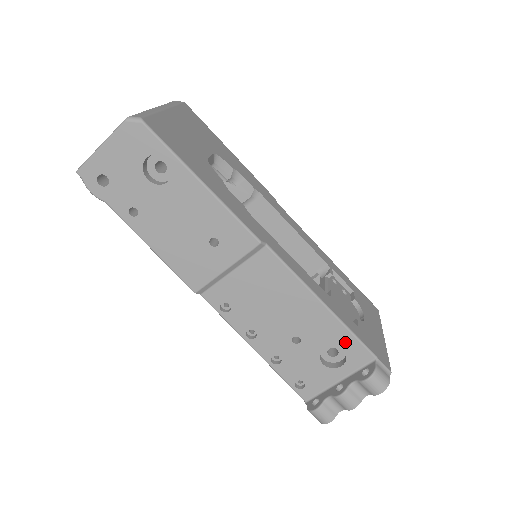
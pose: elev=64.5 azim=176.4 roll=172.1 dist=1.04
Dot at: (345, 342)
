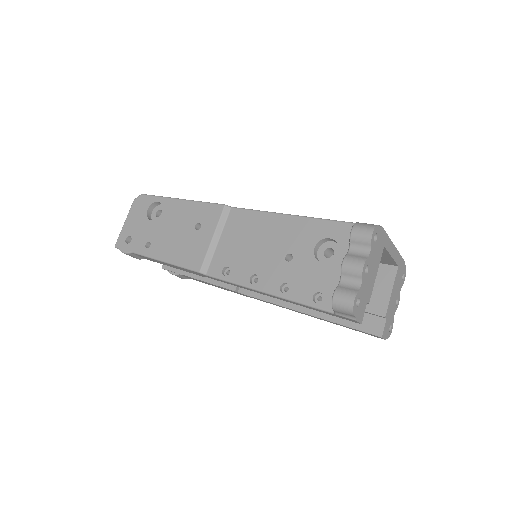
Dot at: (325, 230)
